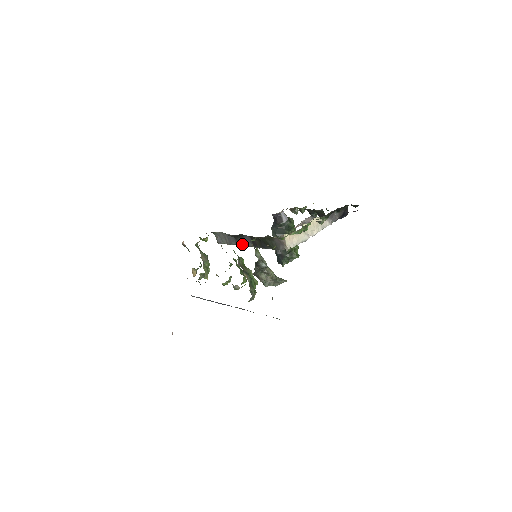
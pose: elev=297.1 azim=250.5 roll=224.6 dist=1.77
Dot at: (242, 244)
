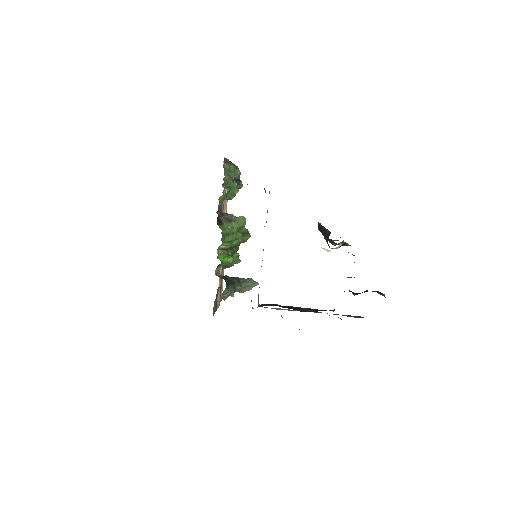
Dot at: occluded
